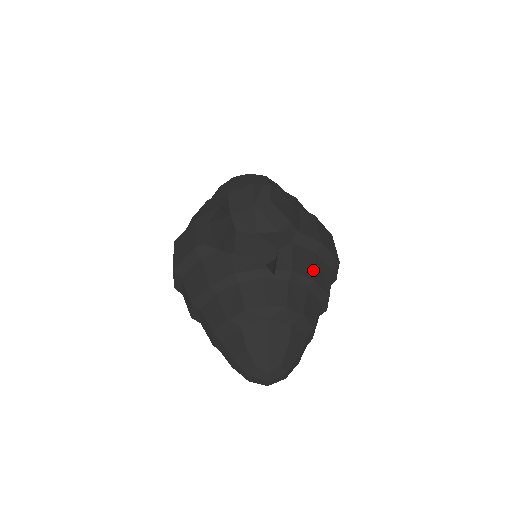
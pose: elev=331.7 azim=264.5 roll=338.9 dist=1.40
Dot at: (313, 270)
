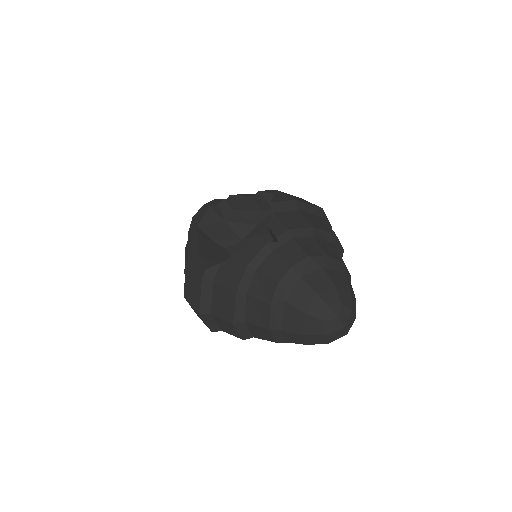
Dot at: (306, 221)
